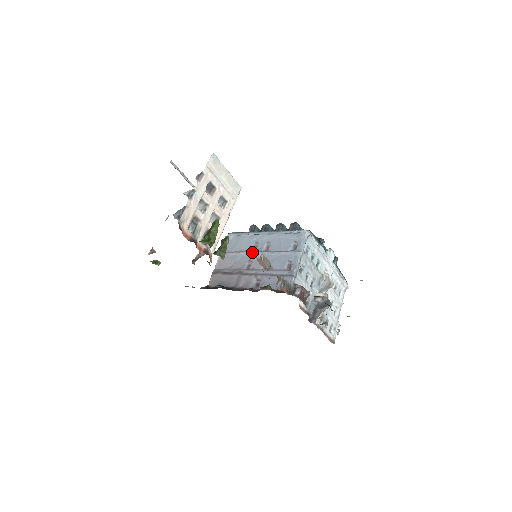
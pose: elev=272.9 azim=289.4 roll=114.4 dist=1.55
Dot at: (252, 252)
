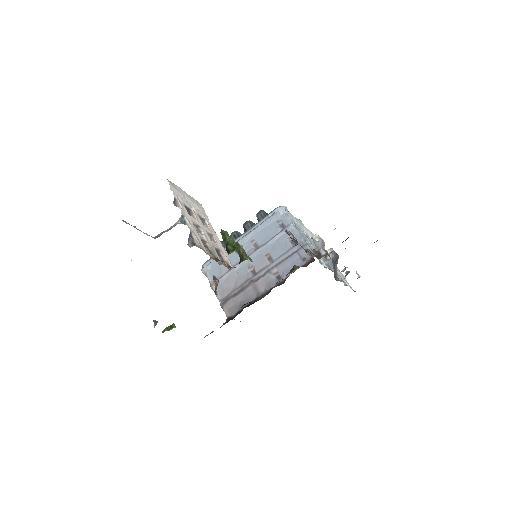
Dot at: occluded
